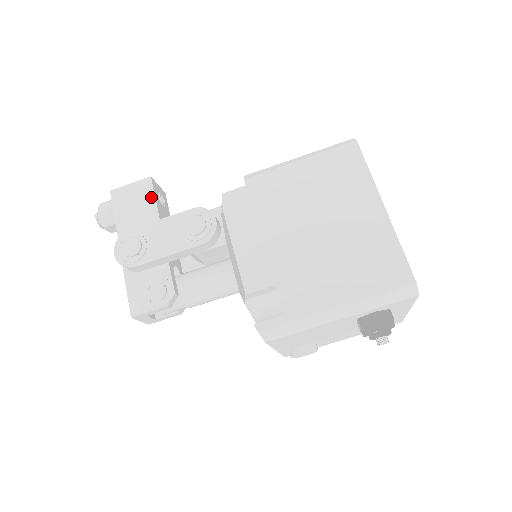
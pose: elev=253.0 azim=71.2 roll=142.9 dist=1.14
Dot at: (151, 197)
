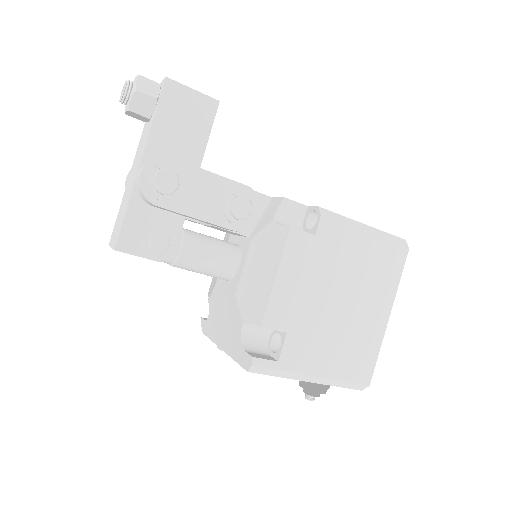
Dot at: (207, 127)
